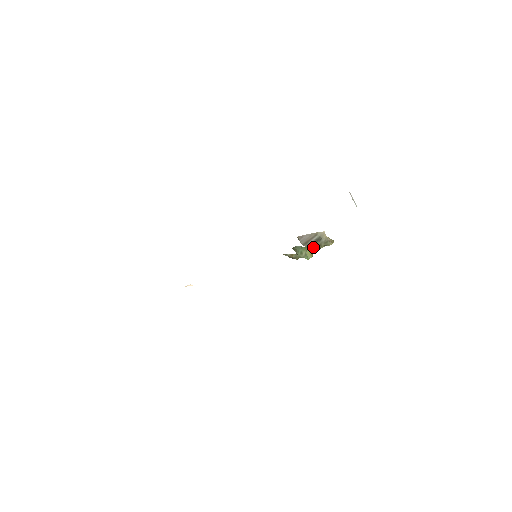
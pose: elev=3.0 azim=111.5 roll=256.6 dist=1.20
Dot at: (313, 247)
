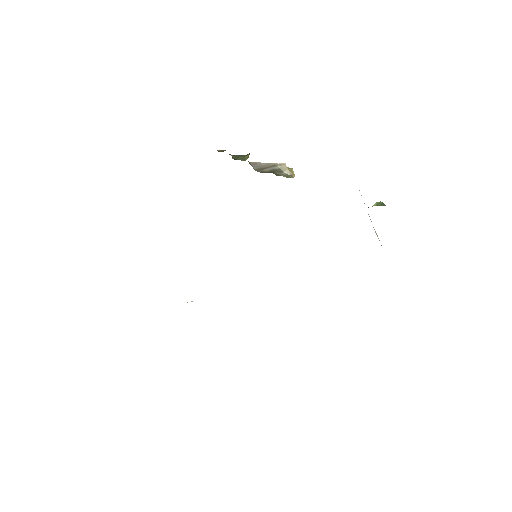
Dot at: (267, 172)
